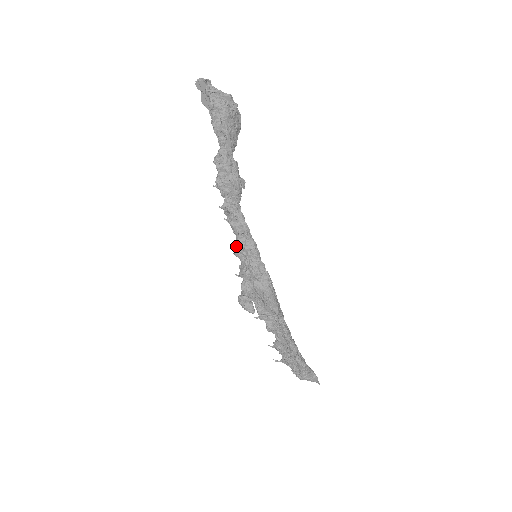
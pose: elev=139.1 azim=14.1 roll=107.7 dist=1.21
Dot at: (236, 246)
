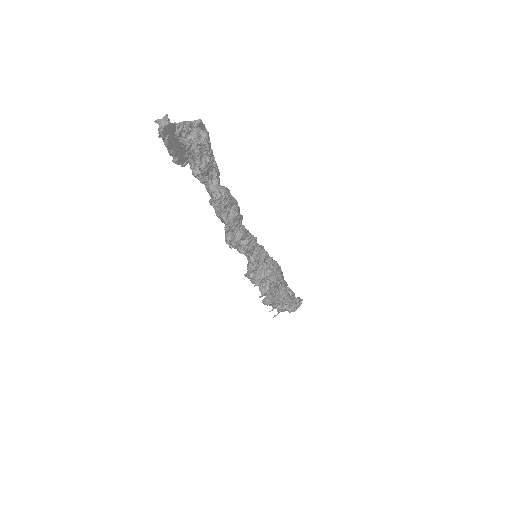
Dot at: (251, 264)
